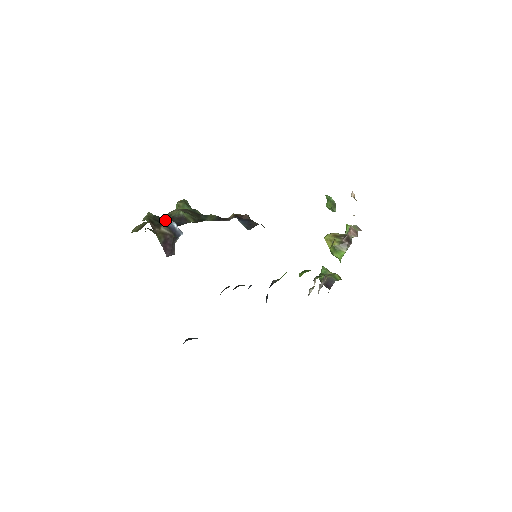
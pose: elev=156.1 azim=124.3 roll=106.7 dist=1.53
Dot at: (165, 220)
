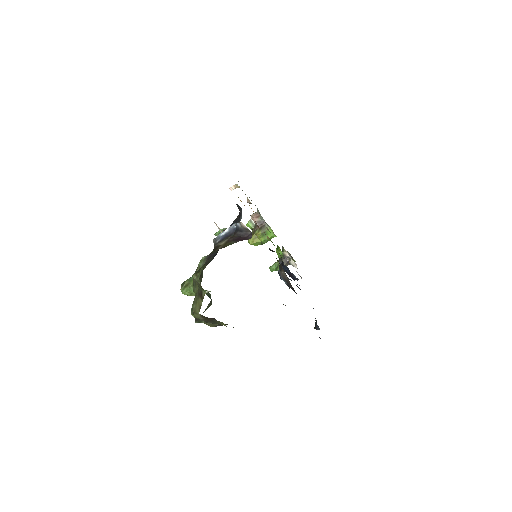
Dot at: (206, 265)
